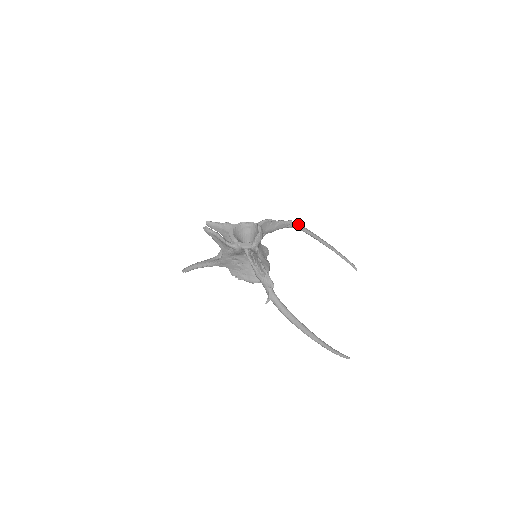
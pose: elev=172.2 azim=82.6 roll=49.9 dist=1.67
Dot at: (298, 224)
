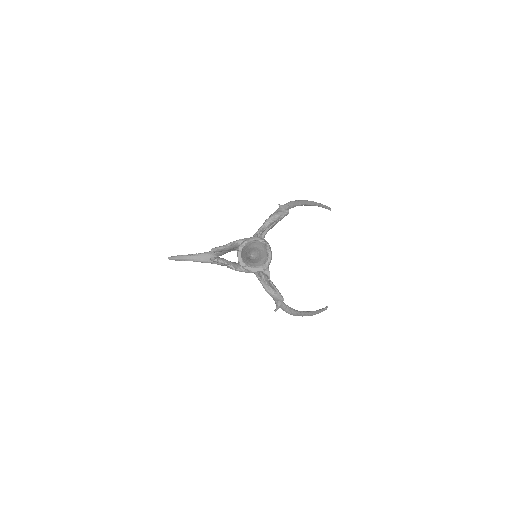
Dot at: (291, 204)
